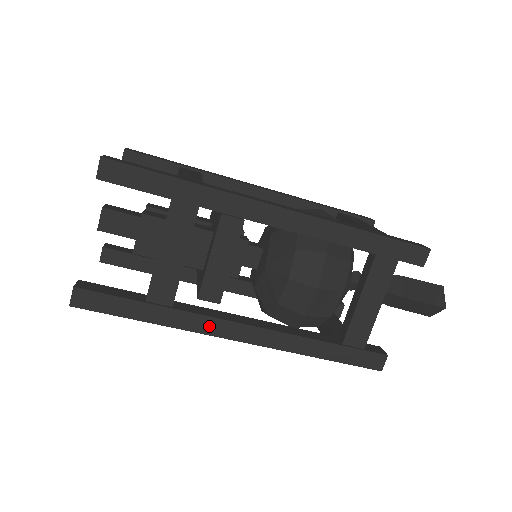
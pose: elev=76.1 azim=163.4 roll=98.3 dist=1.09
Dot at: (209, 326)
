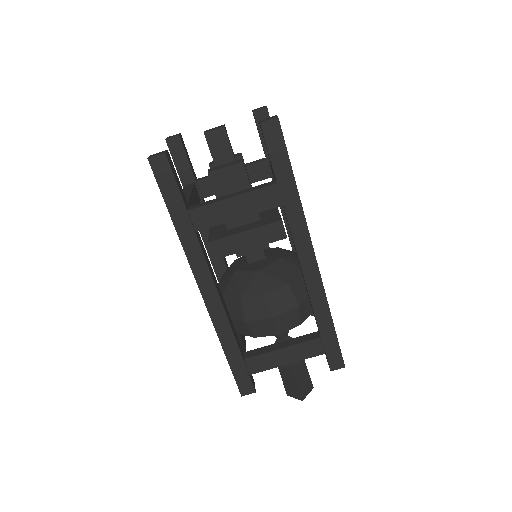
Dot at: (199, 266)
